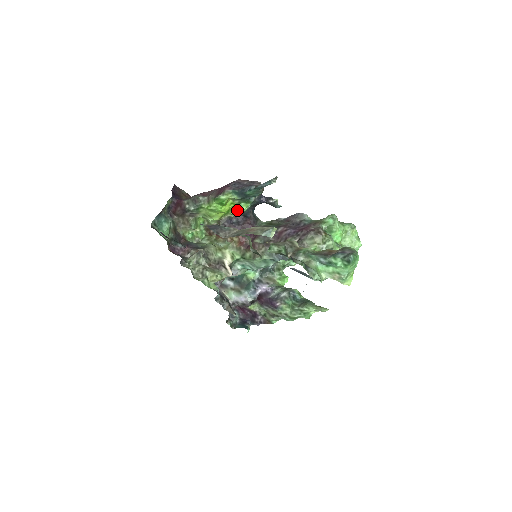
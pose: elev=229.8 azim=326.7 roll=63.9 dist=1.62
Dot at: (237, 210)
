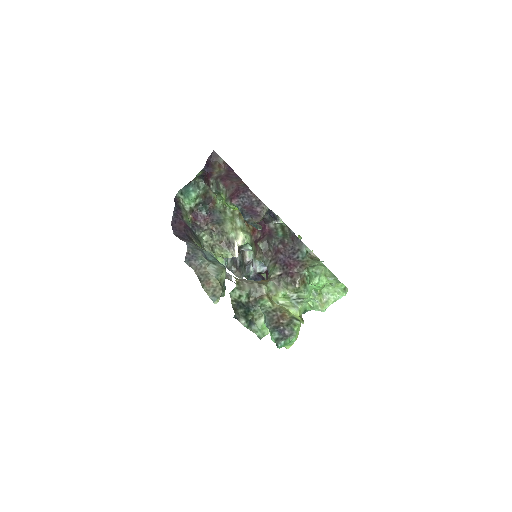
Dot at: occluded
